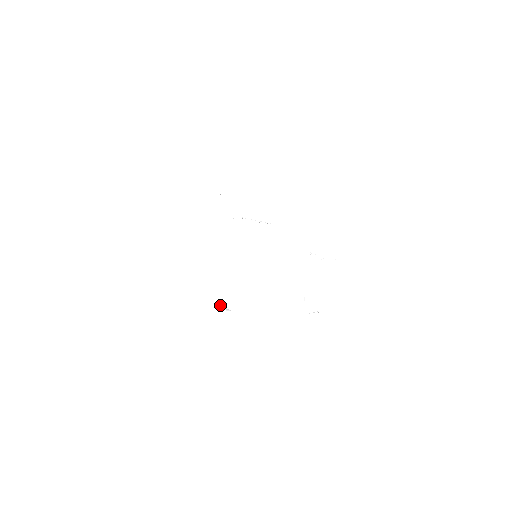
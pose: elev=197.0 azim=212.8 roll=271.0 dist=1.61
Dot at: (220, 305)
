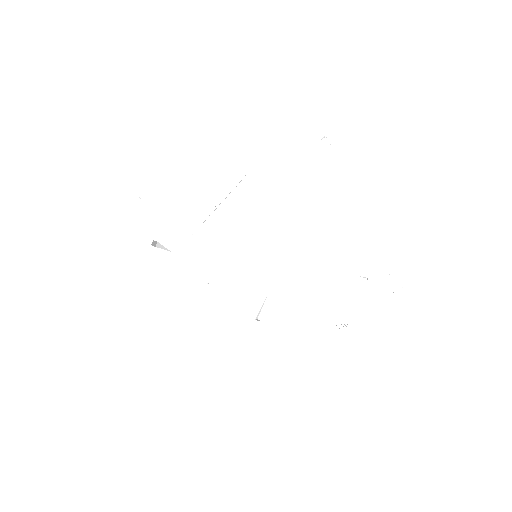
Dot at: (257, 319)
